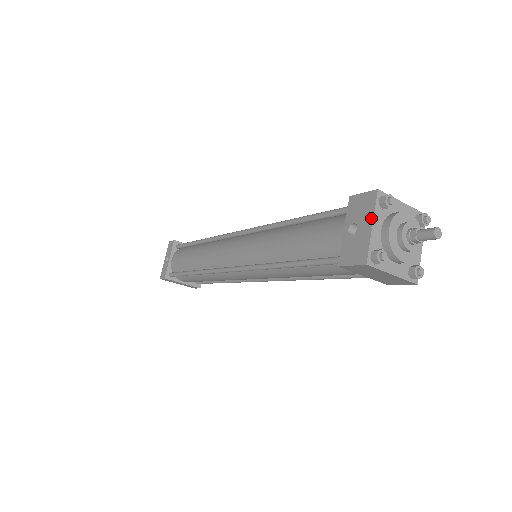
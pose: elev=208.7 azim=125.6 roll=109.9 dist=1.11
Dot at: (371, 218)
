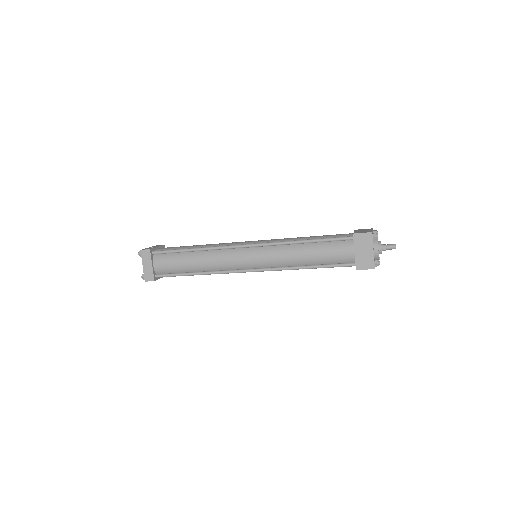
Dot at: occluded
